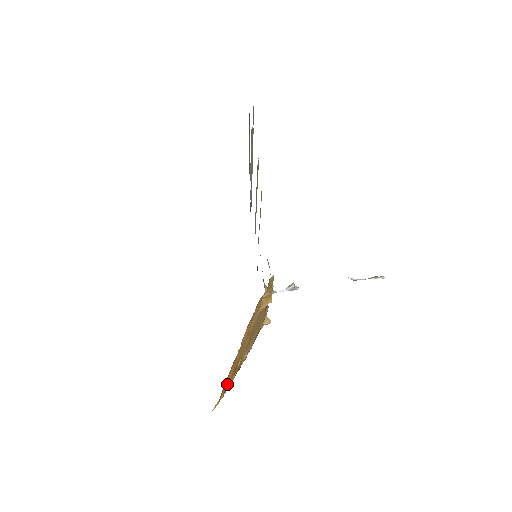
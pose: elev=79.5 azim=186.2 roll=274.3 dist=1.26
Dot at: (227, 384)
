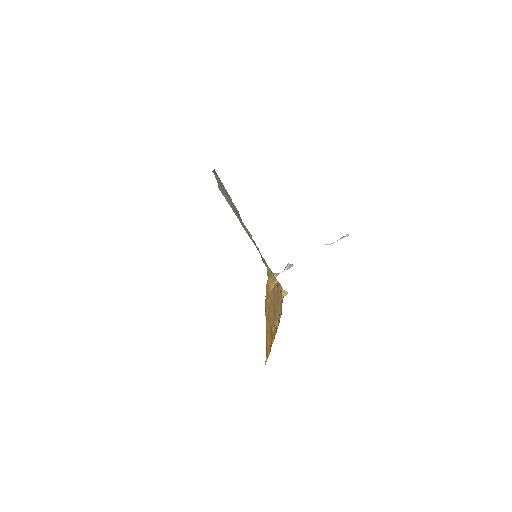
Dot at: (269, 345)
